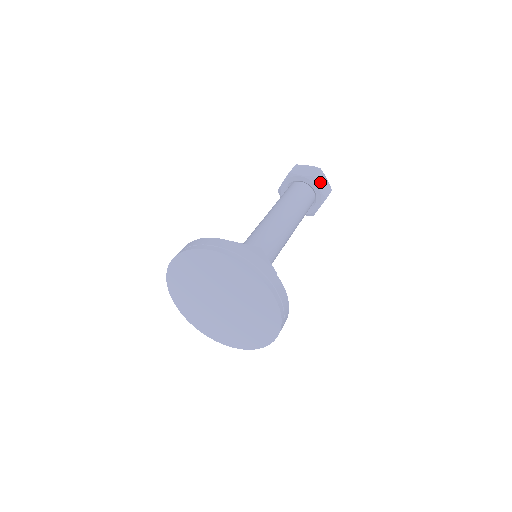
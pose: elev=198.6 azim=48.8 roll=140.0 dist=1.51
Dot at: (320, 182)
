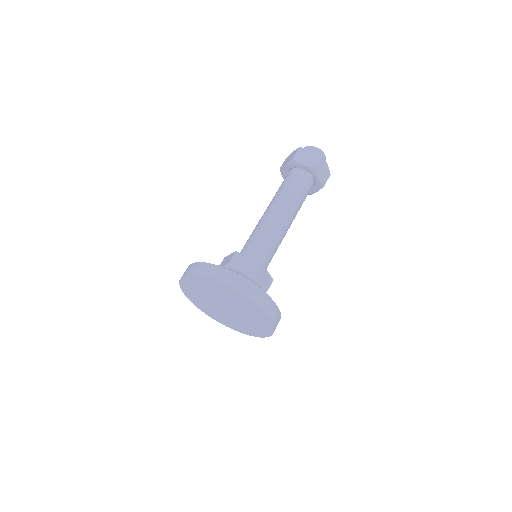
Dot at: (302, 159)
